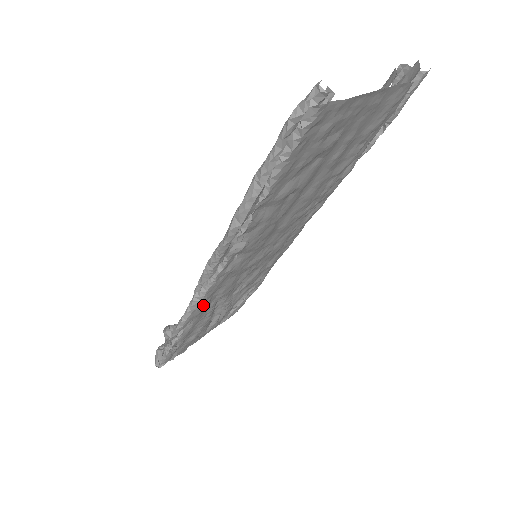
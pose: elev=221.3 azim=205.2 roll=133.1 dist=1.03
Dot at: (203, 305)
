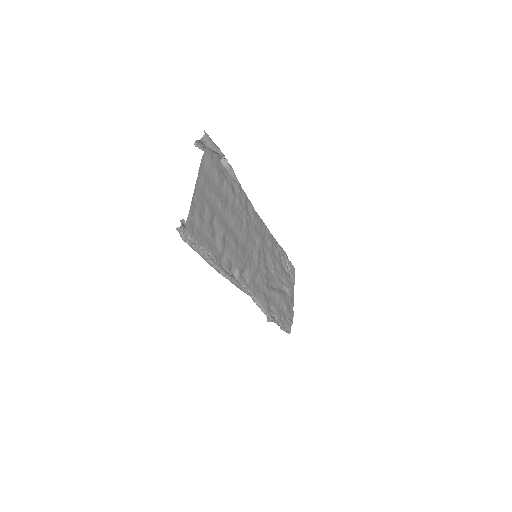
Dot at: (262, 299)
